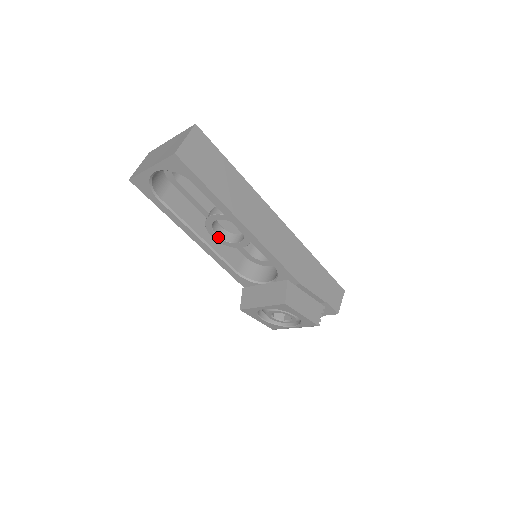
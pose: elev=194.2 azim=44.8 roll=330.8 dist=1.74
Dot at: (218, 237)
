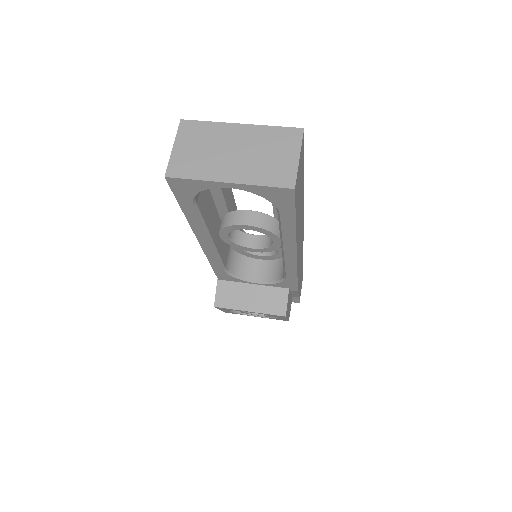
Dot at: (228, 238)
